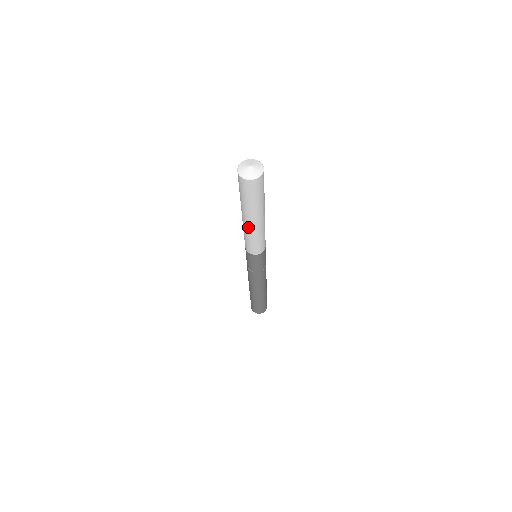
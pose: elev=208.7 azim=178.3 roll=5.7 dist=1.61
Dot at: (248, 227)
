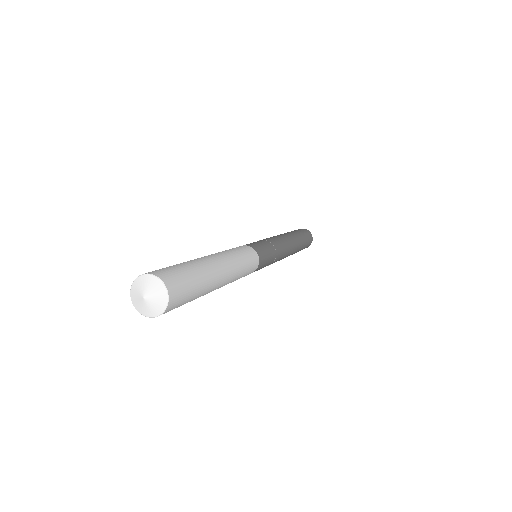
Dot at: occluded
